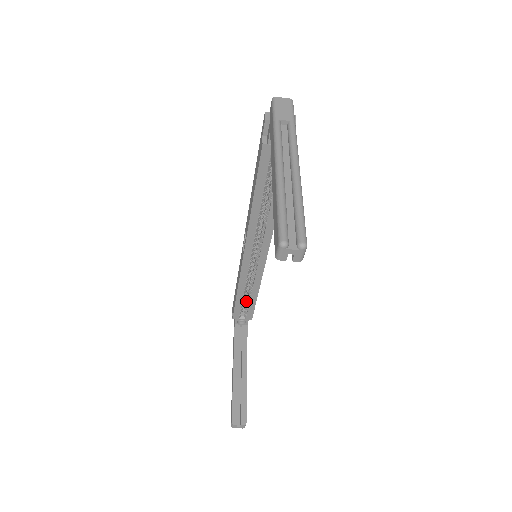
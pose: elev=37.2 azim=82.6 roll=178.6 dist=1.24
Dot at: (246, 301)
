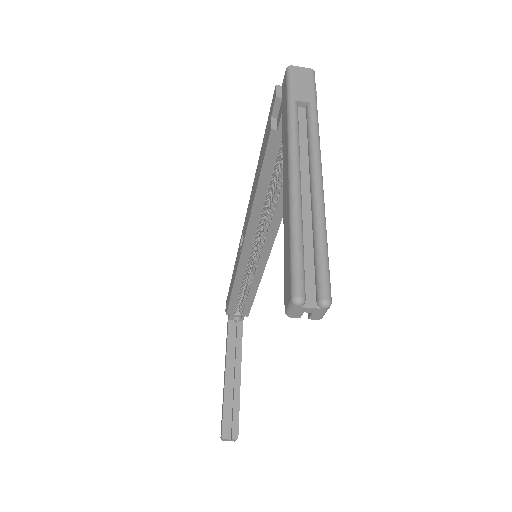
Dot at: (242, 298)
